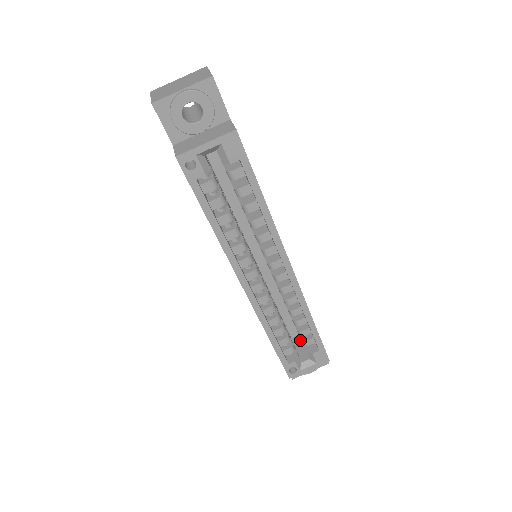
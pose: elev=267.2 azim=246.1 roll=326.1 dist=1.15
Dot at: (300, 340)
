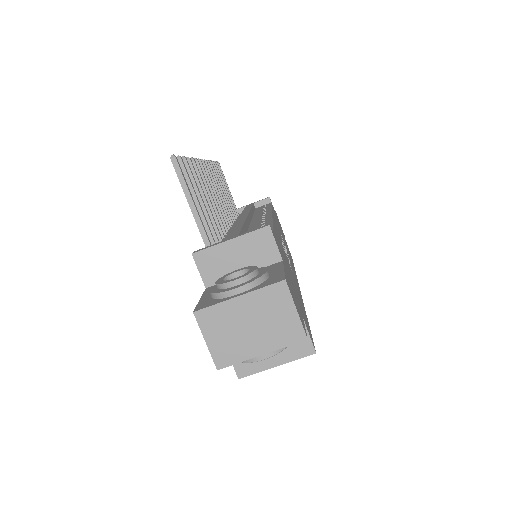
Dot at: occluded
